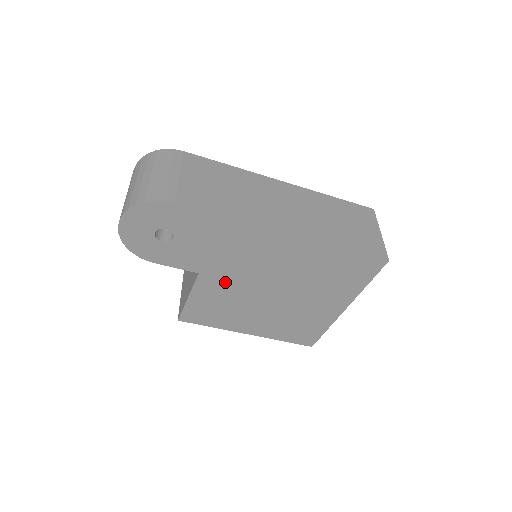
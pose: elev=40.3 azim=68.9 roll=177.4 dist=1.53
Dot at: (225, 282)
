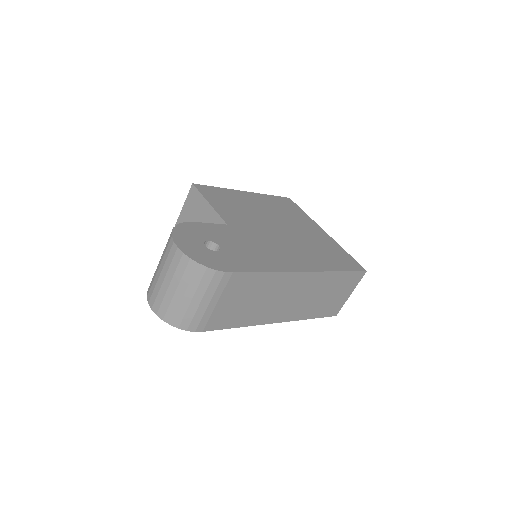
Dot at: occluded
